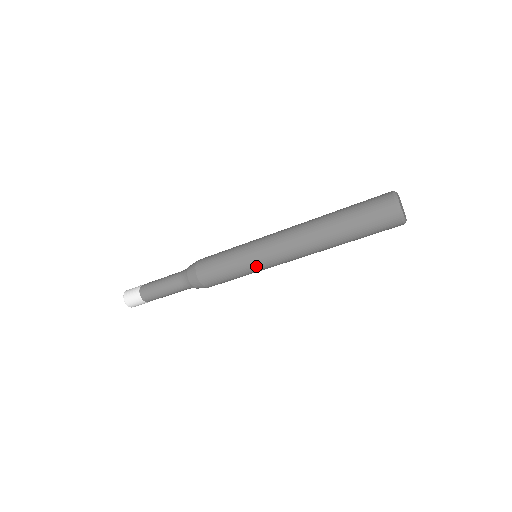
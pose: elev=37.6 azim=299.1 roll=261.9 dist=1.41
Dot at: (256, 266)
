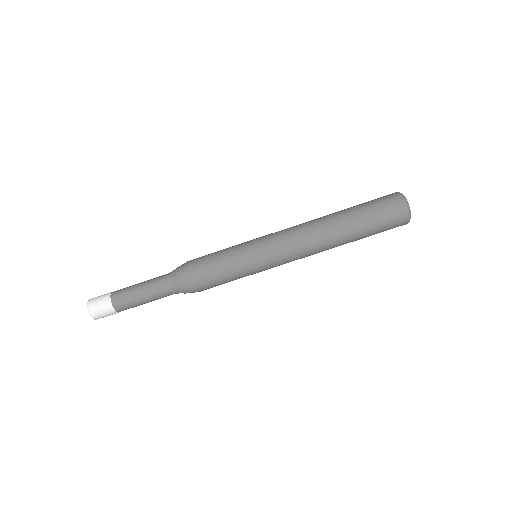
Dot at: (262, 269)
